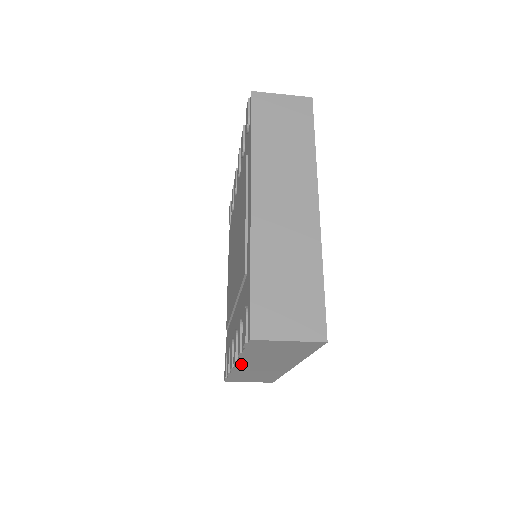
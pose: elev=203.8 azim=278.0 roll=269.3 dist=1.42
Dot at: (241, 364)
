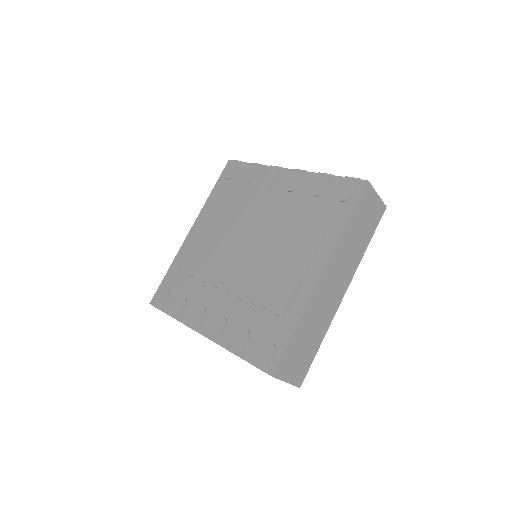
Dot at: occluded
